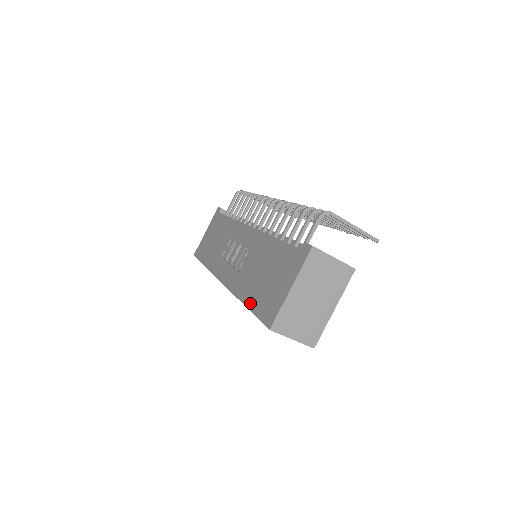
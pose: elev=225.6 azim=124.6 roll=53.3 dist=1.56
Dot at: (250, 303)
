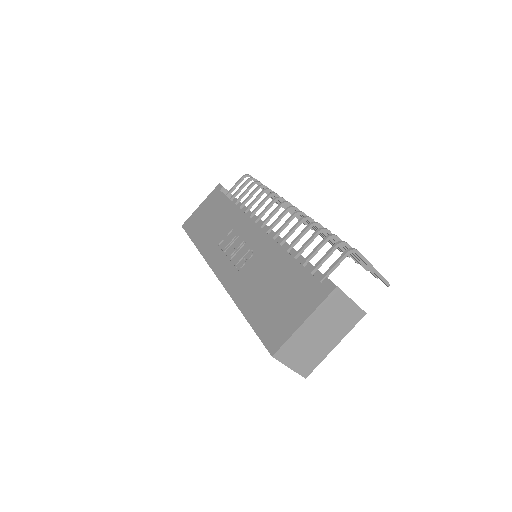
Dot at: (251, 316)
